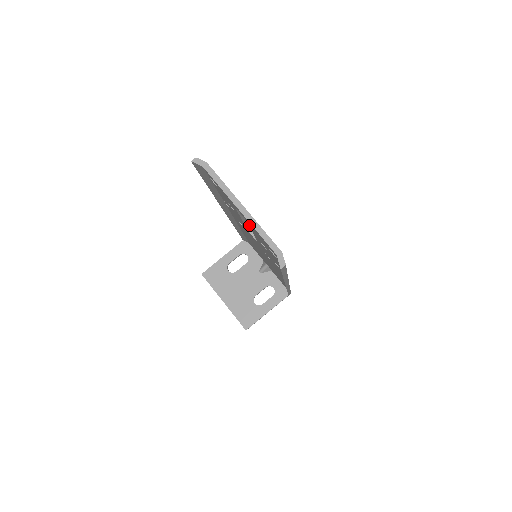
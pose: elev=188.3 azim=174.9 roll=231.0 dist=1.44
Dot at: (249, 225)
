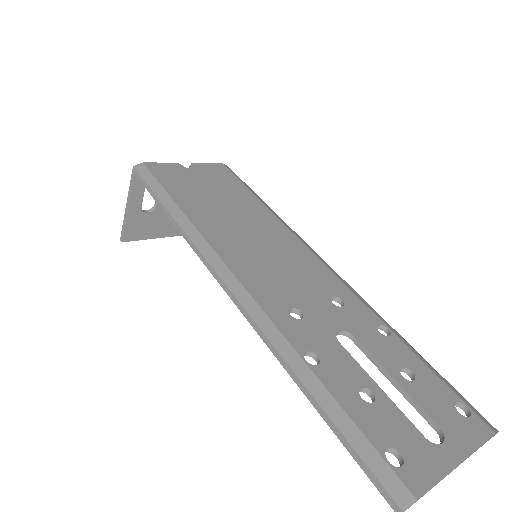
Dot at: occluded
